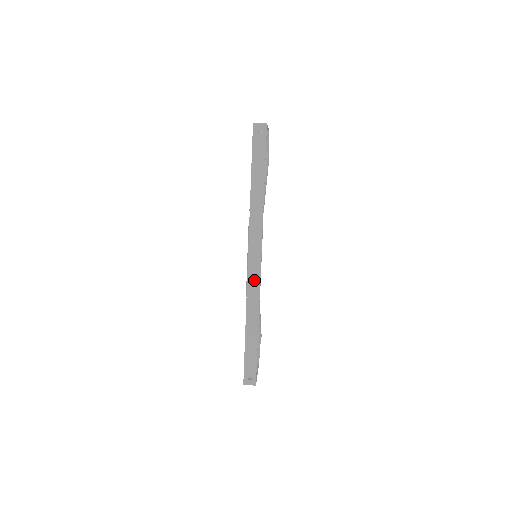
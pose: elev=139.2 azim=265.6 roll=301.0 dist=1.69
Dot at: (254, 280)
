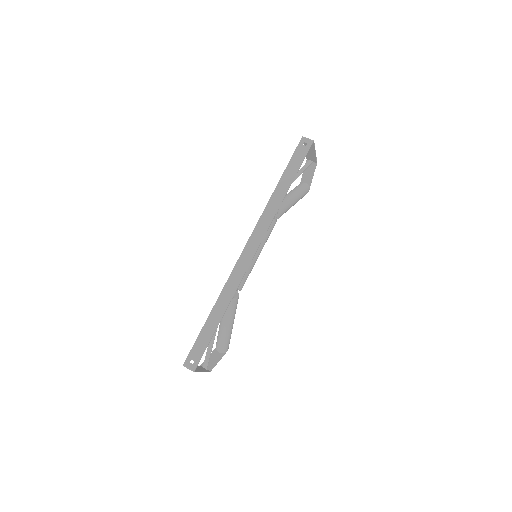
Dot at: (242, 266)
